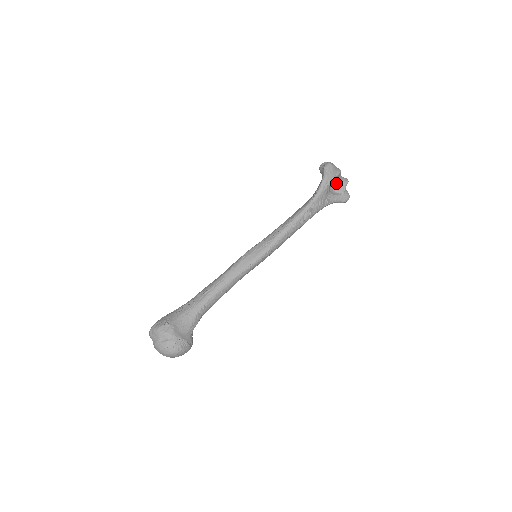
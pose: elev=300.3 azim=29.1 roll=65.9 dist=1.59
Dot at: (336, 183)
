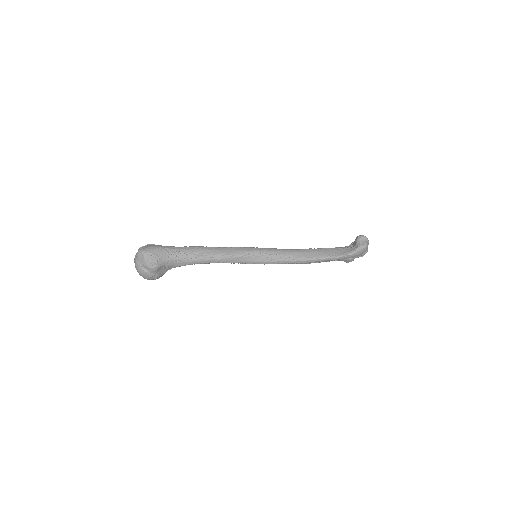
Dot at: occluded
